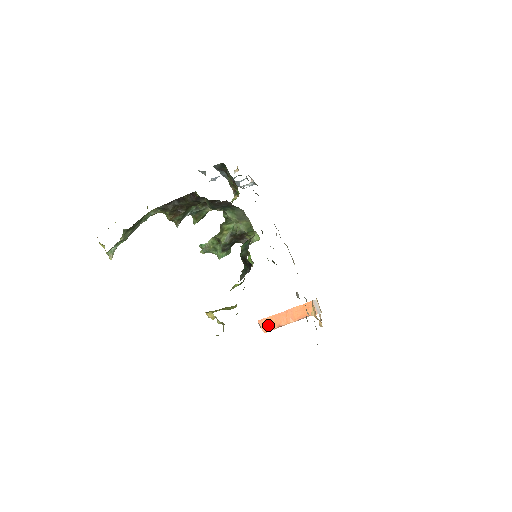
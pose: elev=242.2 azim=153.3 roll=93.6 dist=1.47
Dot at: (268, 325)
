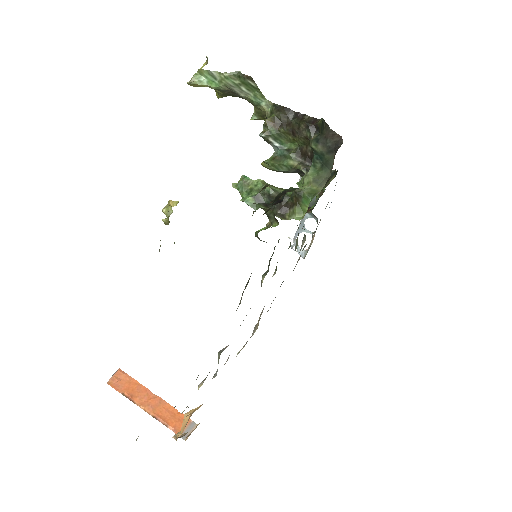
Dot at: (122, 383)
